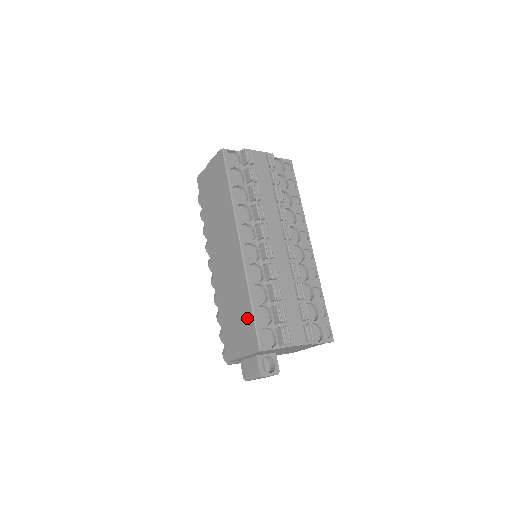
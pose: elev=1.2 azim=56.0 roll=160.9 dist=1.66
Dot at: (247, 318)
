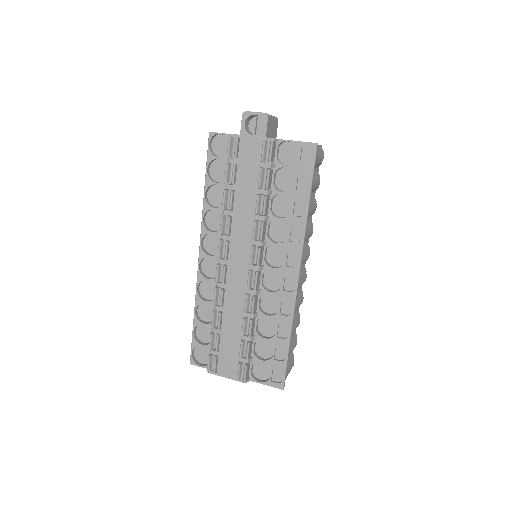
Dot at: occluded
